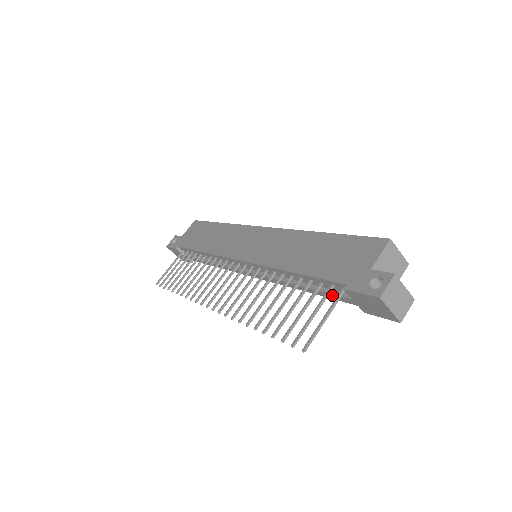
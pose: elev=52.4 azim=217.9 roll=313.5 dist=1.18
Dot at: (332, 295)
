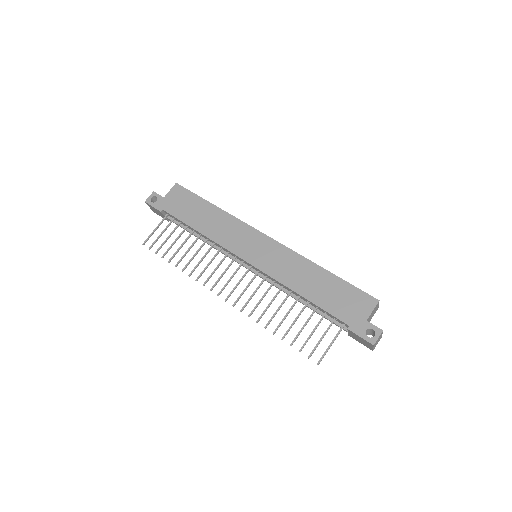
Dot at: (331, 321)
